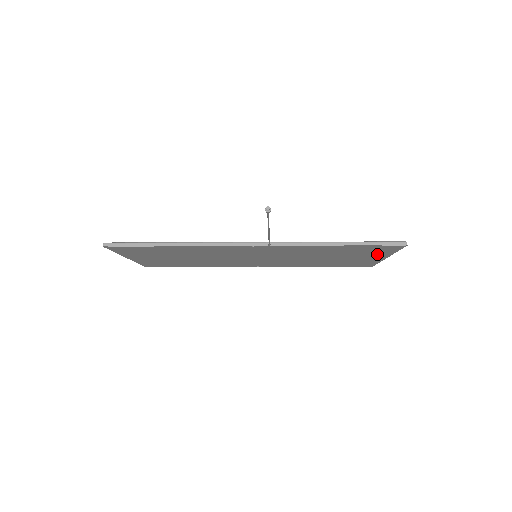
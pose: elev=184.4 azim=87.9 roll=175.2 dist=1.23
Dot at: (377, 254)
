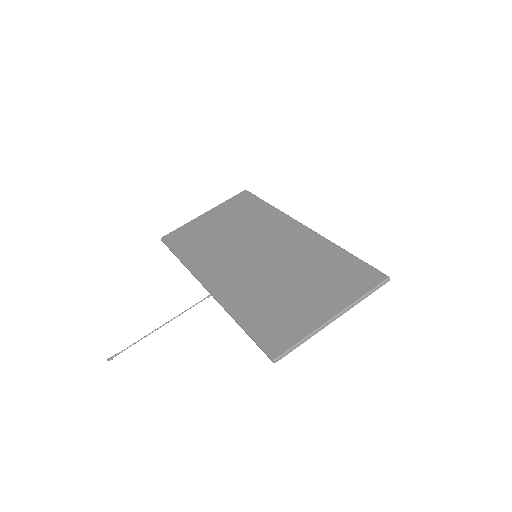
Dot at: (308, 323)
